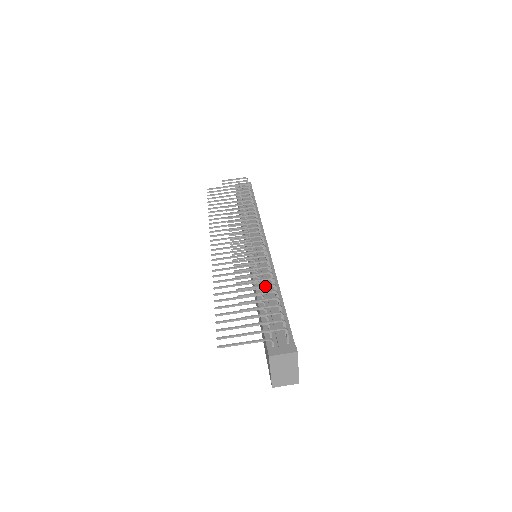
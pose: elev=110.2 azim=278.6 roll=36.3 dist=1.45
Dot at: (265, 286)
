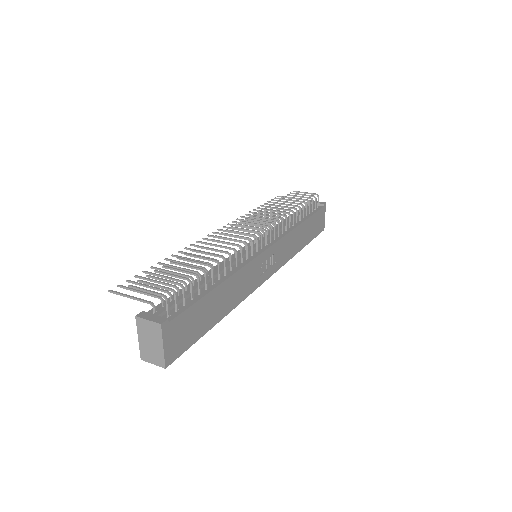
Dot at: (202, 264)
